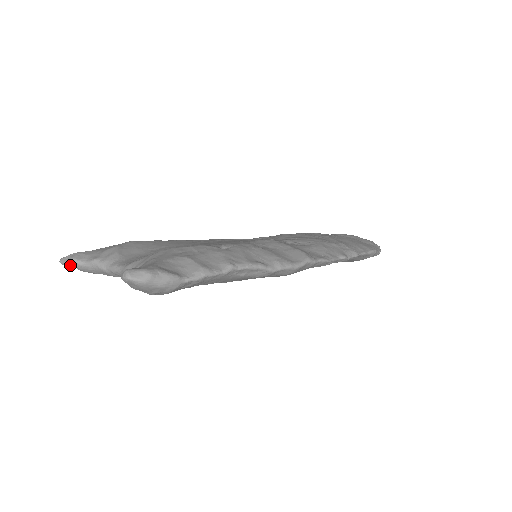
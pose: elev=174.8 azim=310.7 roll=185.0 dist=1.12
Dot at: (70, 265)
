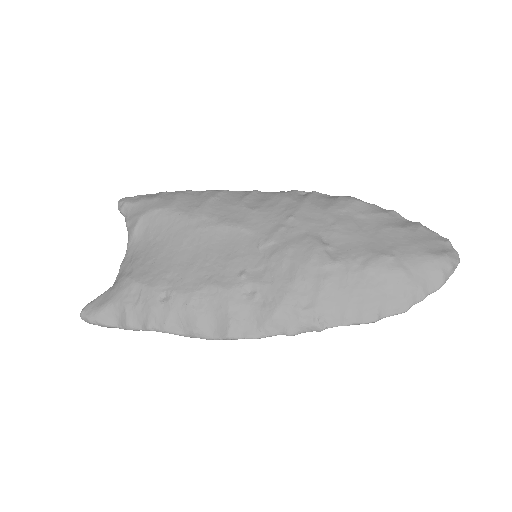
Dot at: (121, 211)
